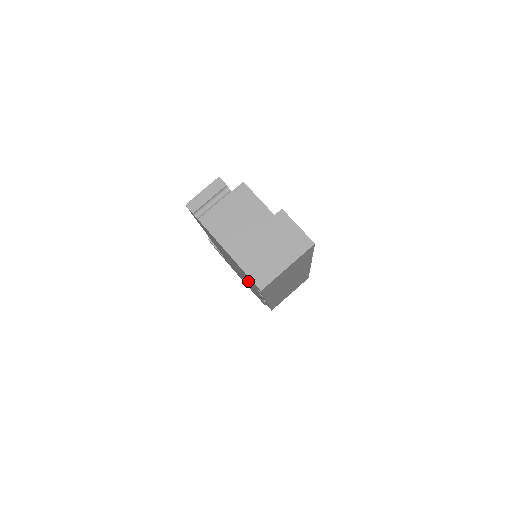
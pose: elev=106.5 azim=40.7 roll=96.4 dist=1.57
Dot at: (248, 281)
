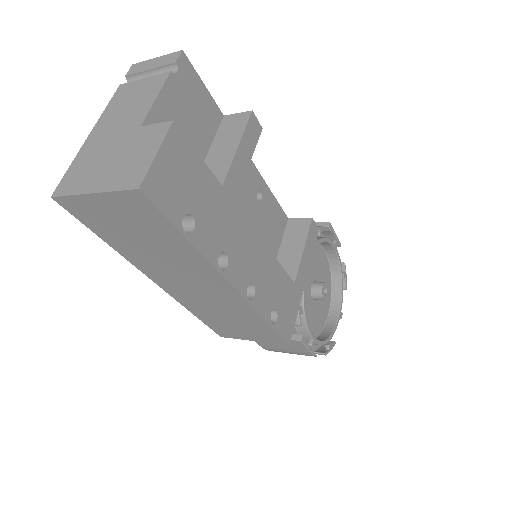
Dot at: occluded
